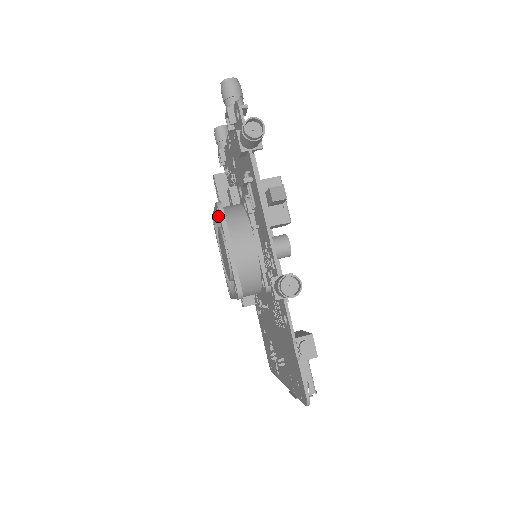
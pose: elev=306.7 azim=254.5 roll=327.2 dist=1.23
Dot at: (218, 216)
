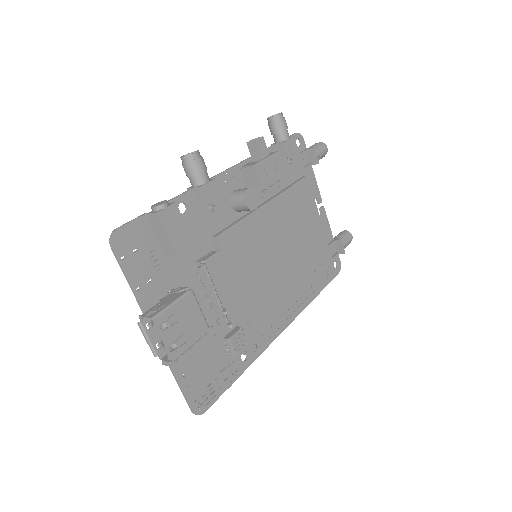
Dot at: occluded
